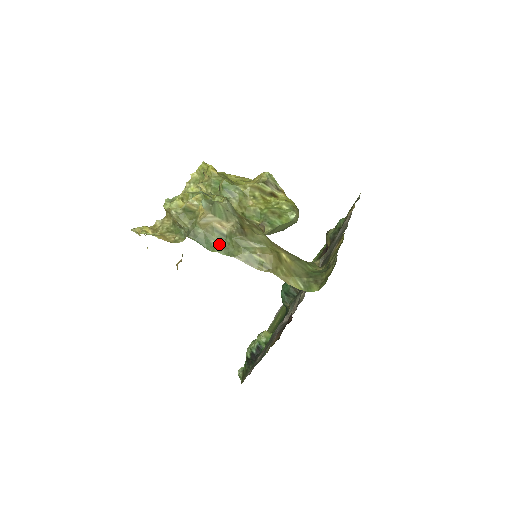
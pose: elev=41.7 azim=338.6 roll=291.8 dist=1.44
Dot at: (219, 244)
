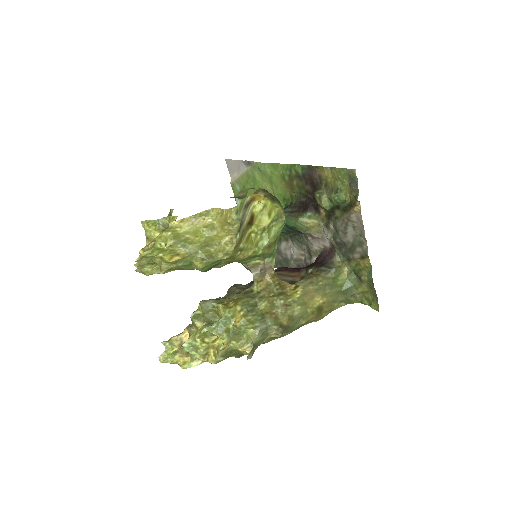
Dot at: (267, 340)
